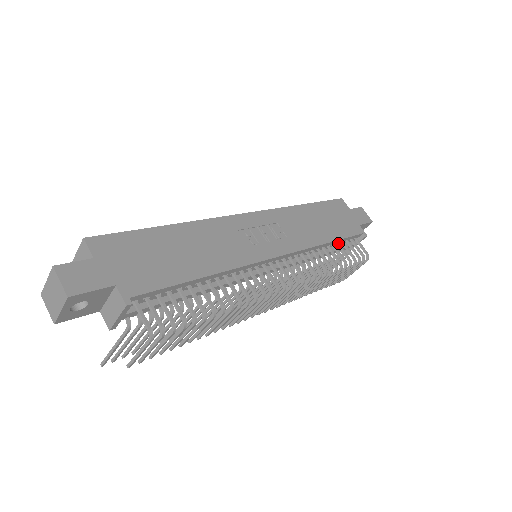
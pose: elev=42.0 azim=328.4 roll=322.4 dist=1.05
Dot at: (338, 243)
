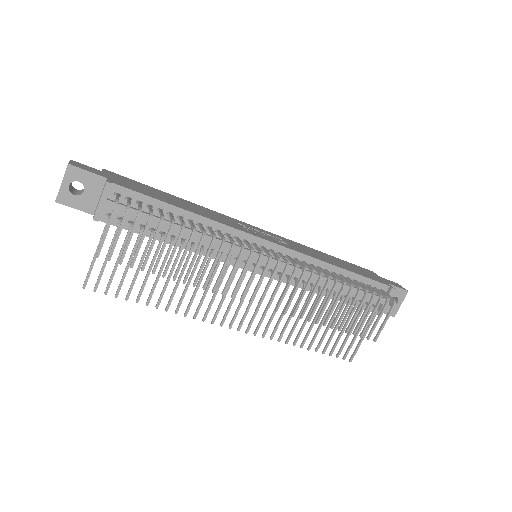
Dot at: (354, 280)
